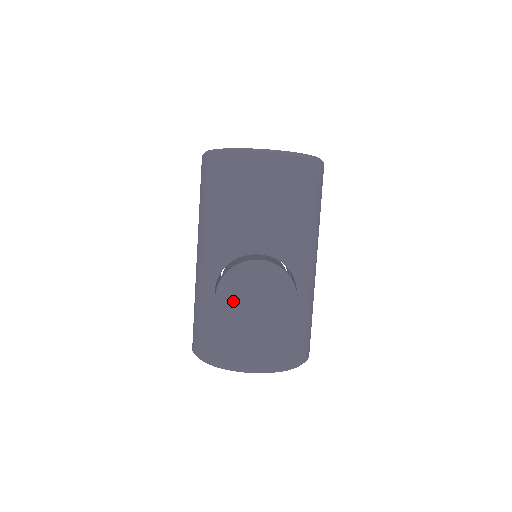
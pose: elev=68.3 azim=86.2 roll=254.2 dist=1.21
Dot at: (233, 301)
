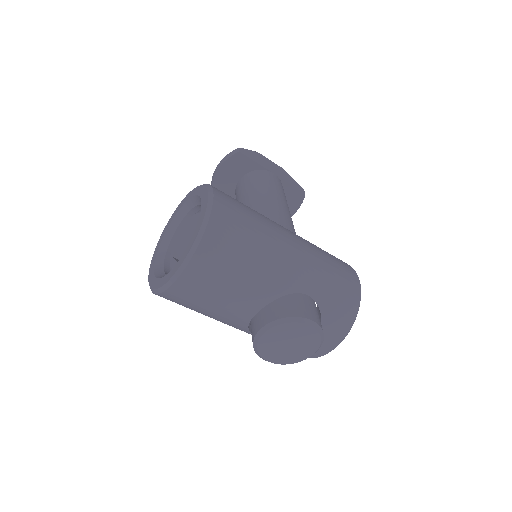
Dot at: (277, 356)
